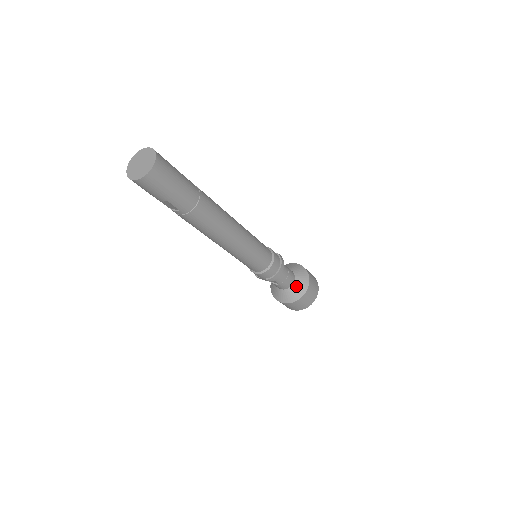
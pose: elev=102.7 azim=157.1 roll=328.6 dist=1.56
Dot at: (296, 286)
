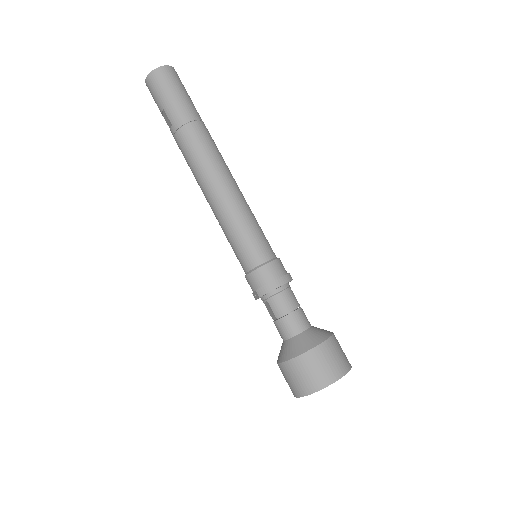
Dot at: (301, 338)
